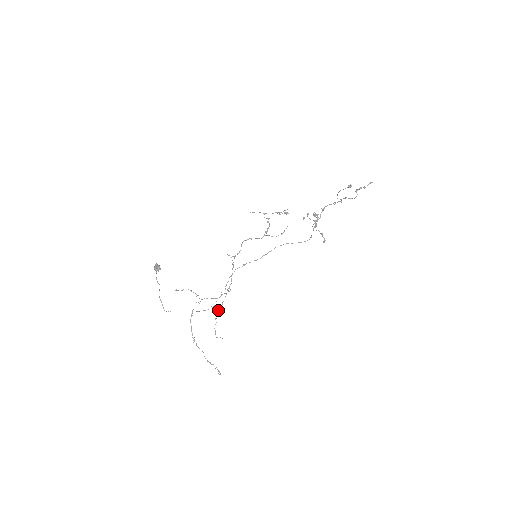
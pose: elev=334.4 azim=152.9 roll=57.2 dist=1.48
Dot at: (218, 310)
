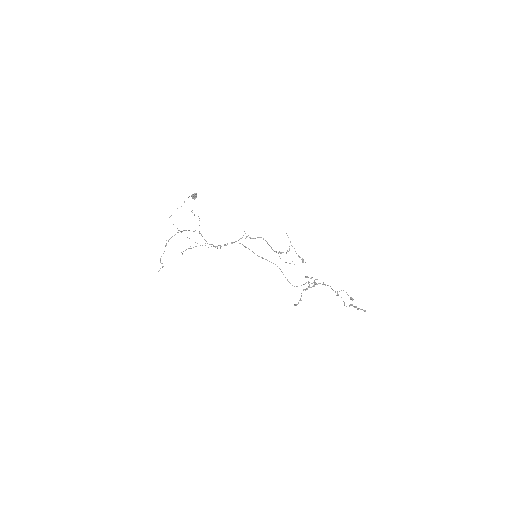
Dot at: occluded
